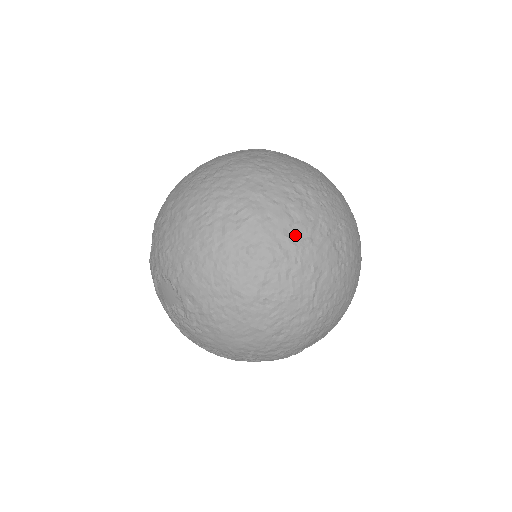
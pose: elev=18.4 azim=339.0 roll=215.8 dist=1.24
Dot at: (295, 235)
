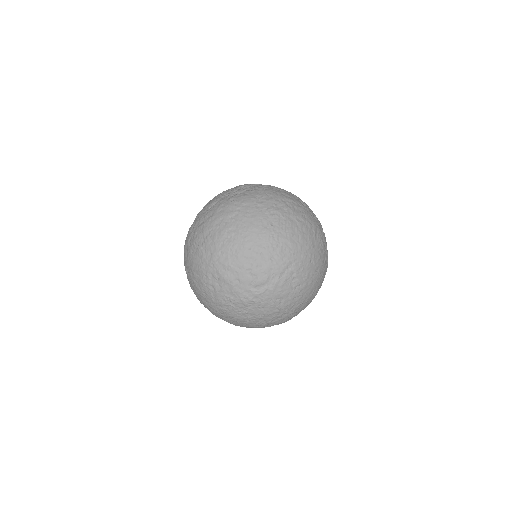
Dot at: (256, 287)
